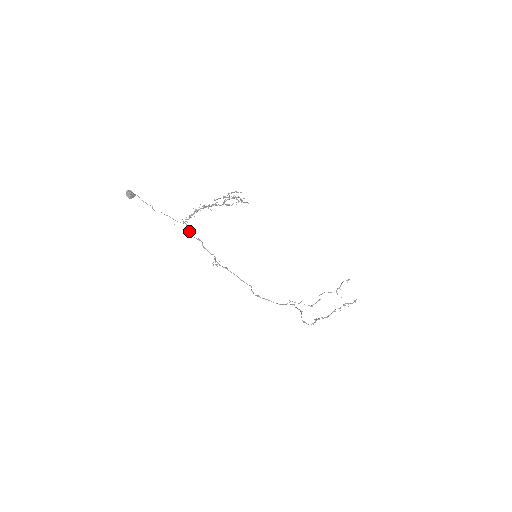
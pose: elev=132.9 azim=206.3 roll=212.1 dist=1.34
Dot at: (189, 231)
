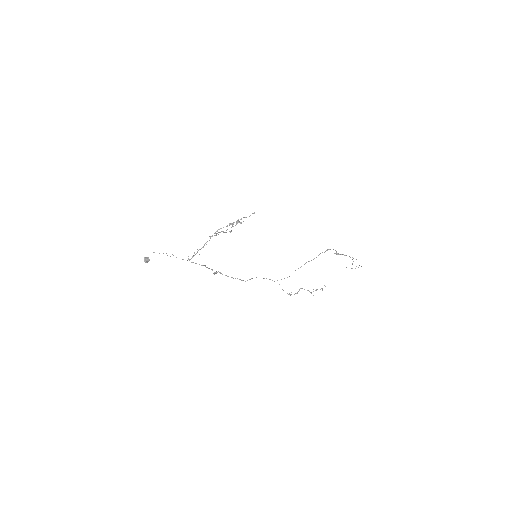
Dot at: occluded
